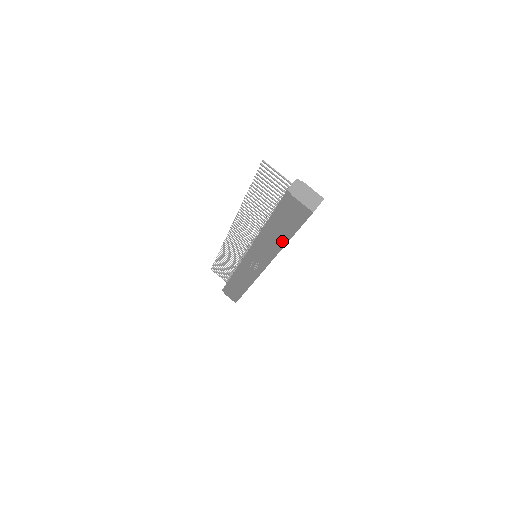
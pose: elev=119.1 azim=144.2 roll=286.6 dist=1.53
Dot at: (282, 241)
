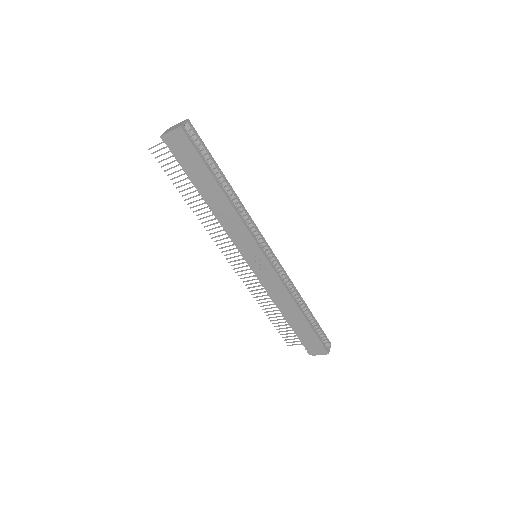
Dot at: (219, 193)
